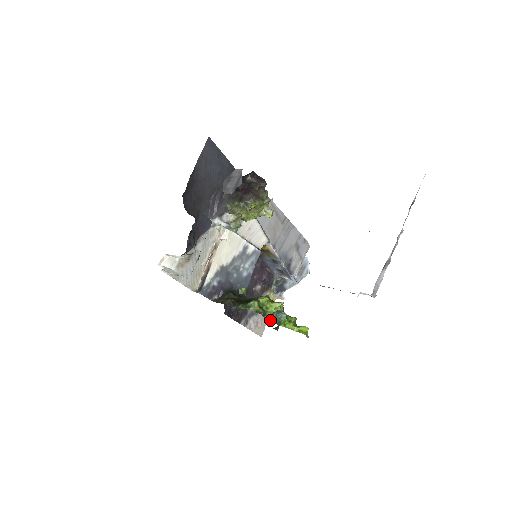
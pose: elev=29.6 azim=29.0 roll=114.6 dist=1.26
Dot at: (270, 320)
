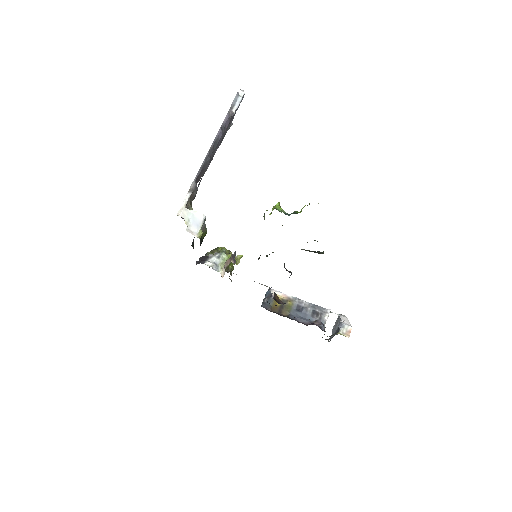
Dot at: occluded
